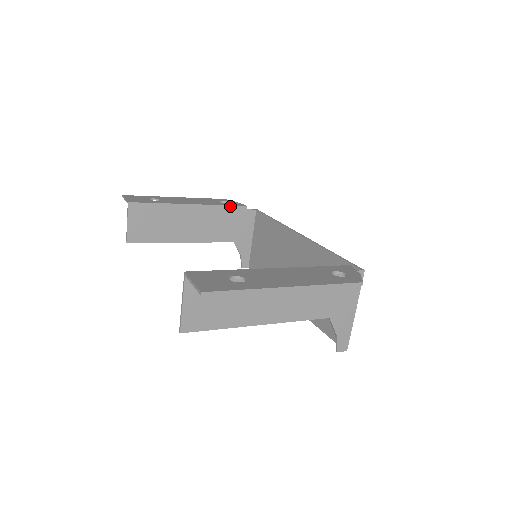
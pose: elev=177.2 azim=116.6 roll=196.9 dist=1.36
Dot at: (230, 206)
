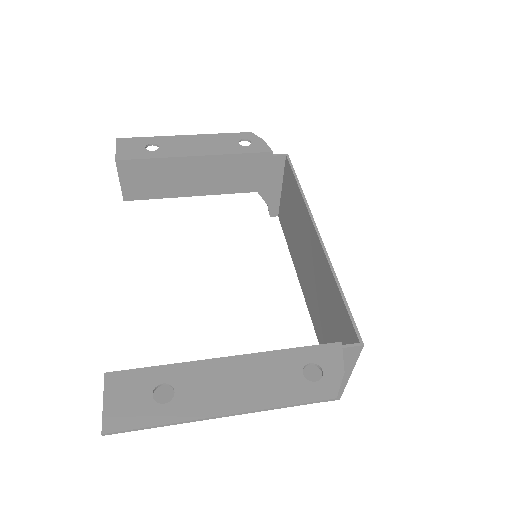
Dot at: (249, 154)
